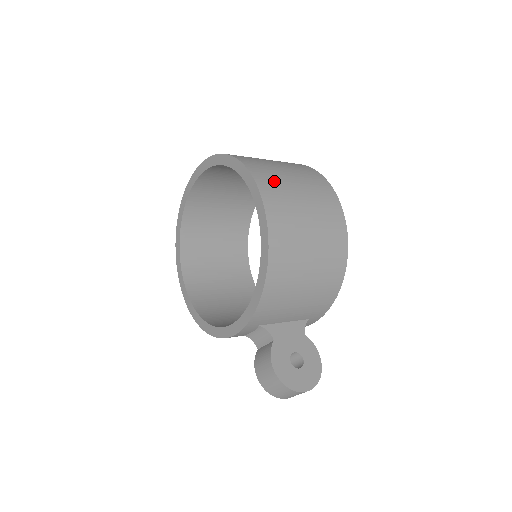
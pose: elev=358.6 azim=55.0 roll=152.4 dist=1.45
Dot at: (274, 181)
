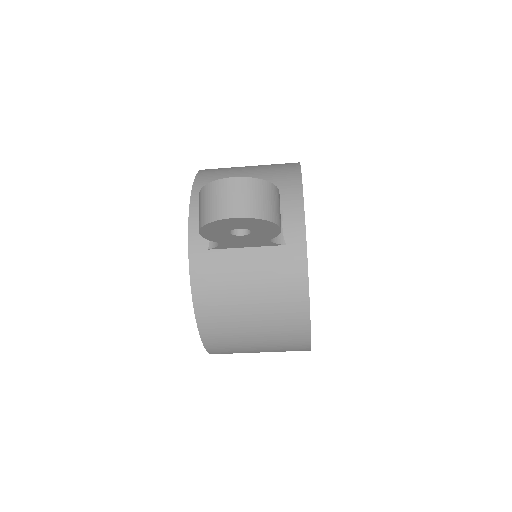
Dot at: occluded
